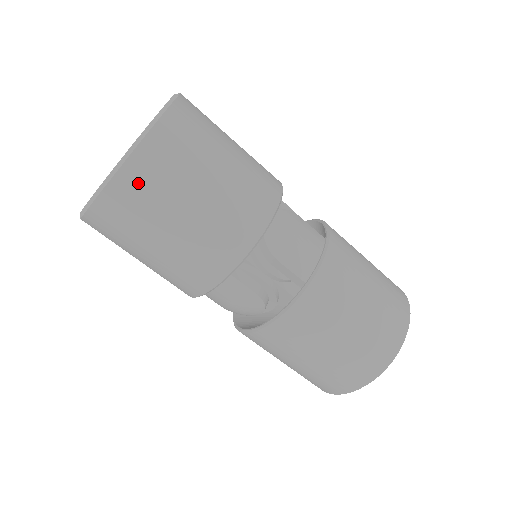
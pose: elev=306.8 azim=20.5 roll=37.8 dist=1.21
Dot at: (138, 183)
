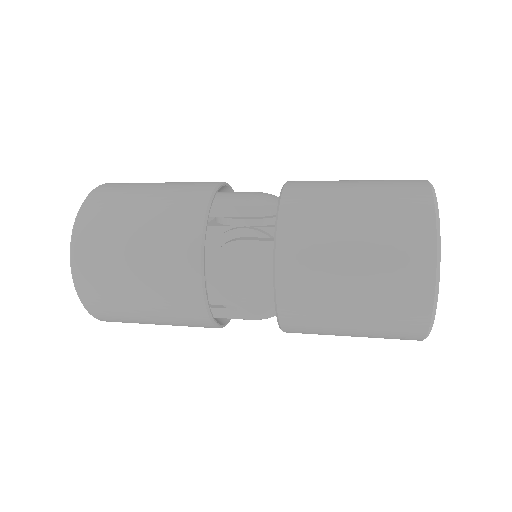
Dot at: (110, 318)
